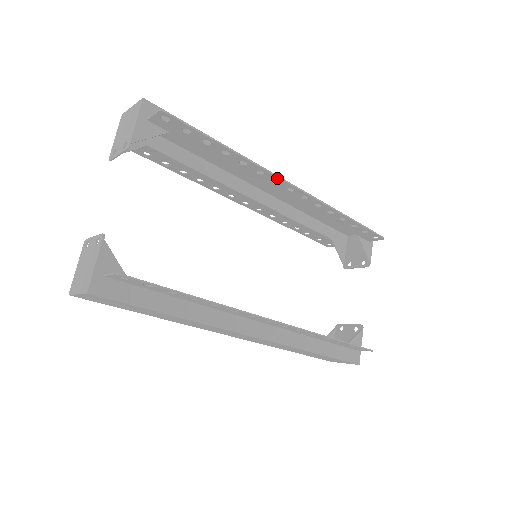
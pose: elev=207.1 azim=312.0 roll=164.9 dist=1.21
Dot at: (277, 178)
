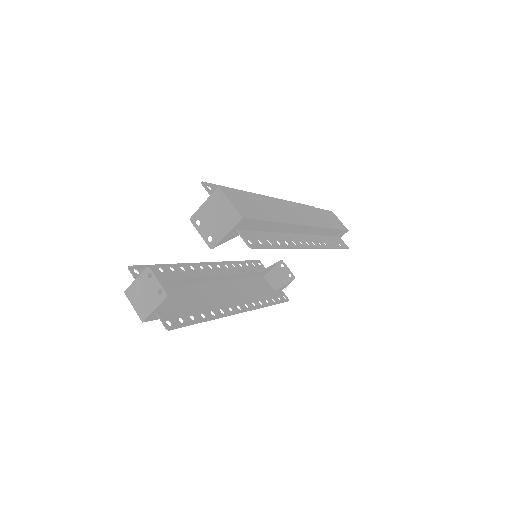
Dot at: (302, 247)
